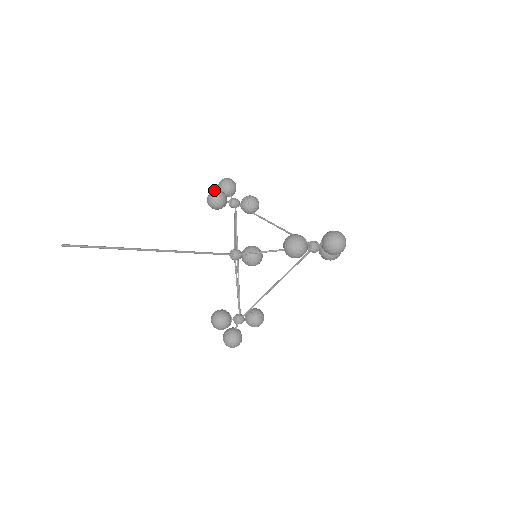
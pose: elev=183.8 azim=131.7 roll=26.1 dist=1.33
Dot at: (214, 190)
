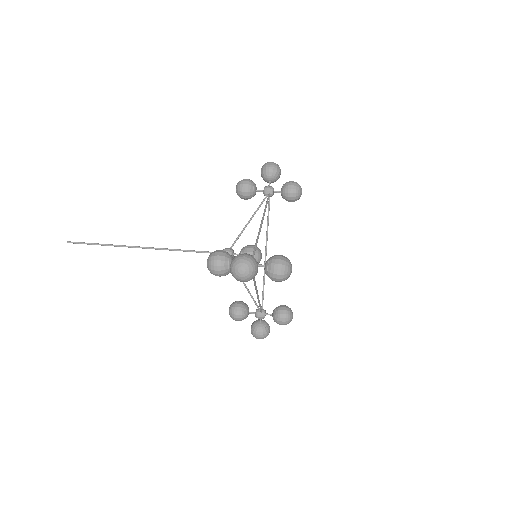
Dot at: (241, 180)
